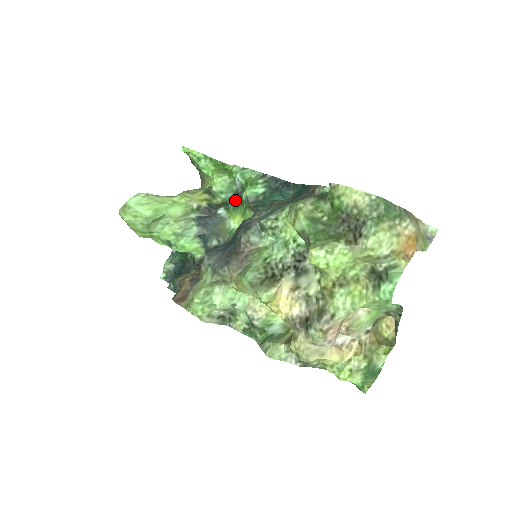
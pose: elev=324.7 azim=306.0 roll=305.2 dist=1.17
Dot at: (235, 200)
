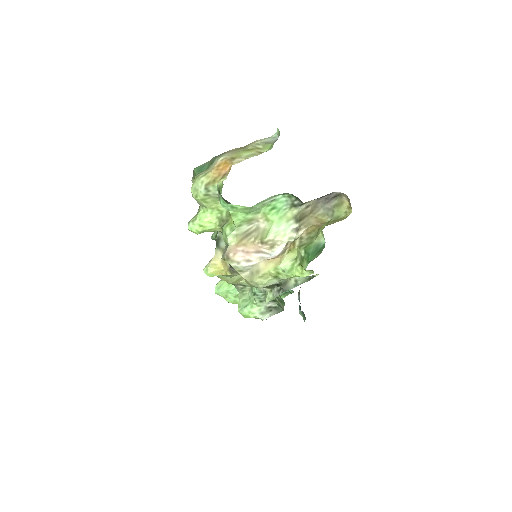
Dot at: occluded
